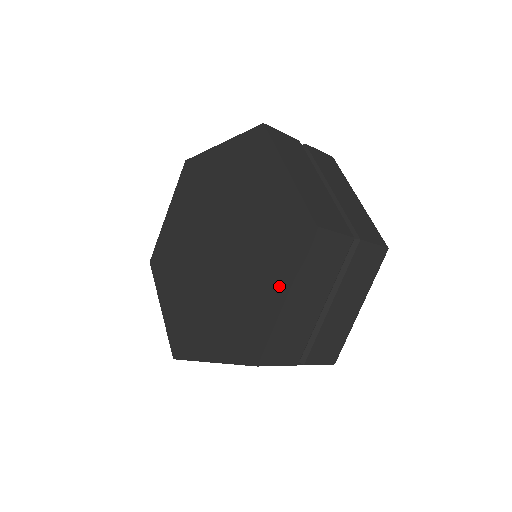
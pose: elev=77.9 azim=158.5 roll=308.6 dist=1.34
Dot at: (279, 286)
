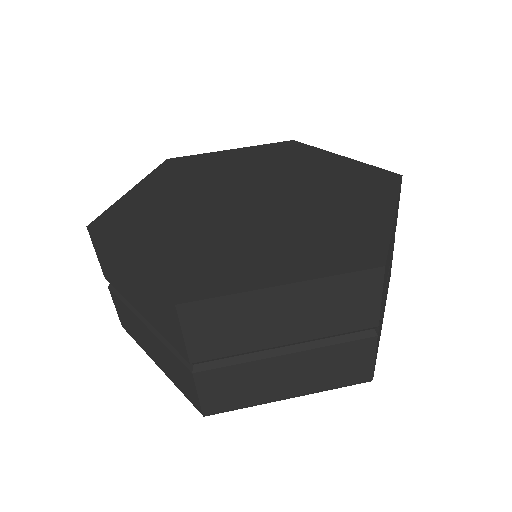
Dot at: (287, 271)
